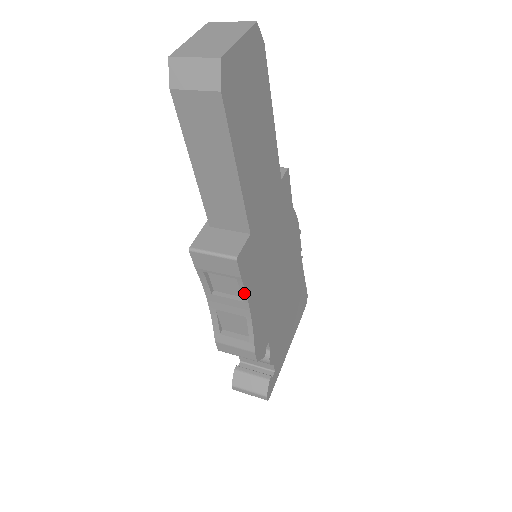
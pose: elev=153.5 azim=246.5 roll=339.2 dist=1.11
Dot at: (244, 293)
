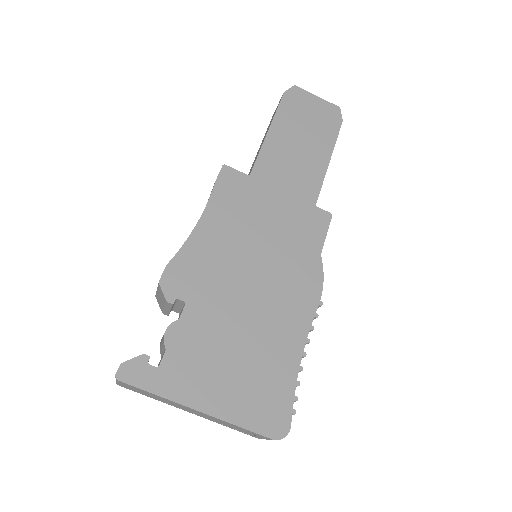
Dot at: (208, 201)
